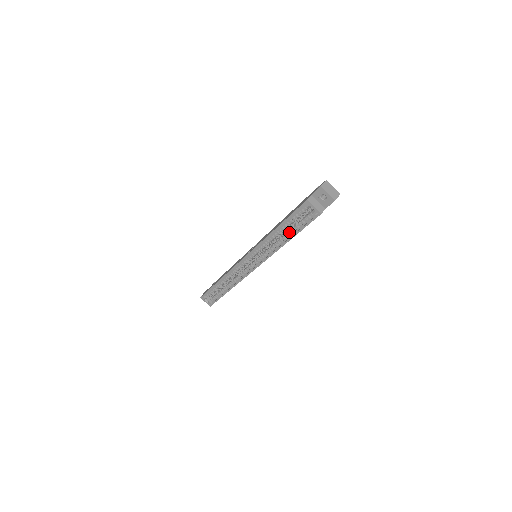
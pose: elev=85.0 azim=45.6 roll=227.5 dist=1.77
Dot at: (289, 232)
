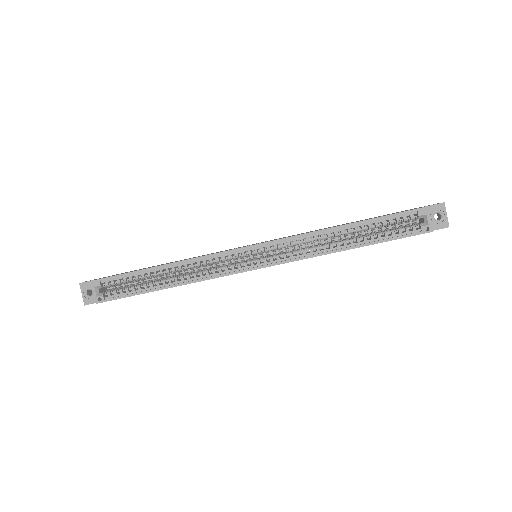
Dot at: (361, 238)
